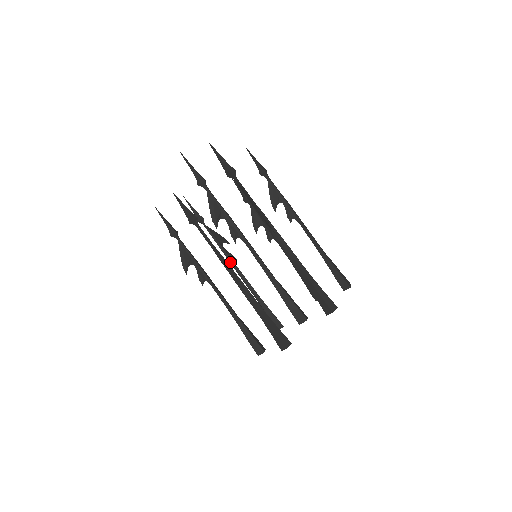
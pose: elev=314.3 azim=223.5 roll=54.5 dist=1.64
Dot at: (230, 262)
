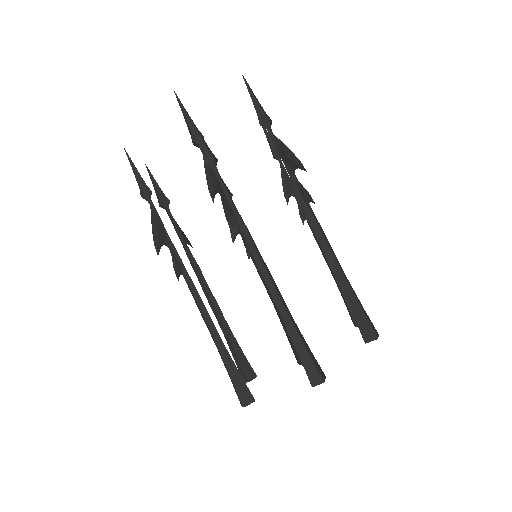
Dot at: (196, 270)
